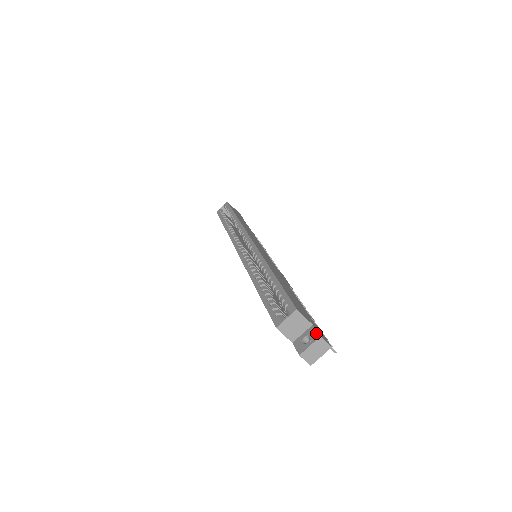
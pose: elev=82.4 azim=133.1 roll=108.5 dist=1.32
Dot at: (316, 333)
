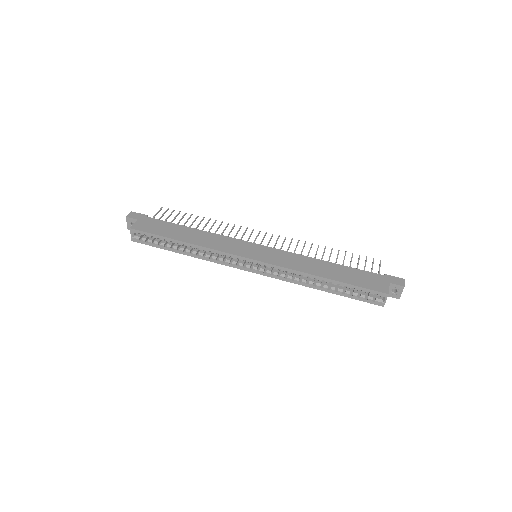
Dot at: (399, 287)
